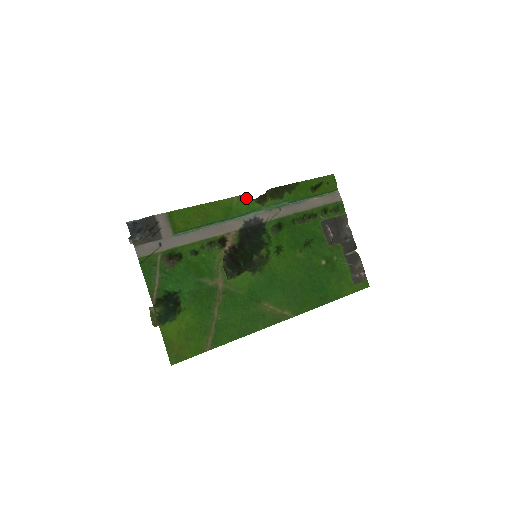
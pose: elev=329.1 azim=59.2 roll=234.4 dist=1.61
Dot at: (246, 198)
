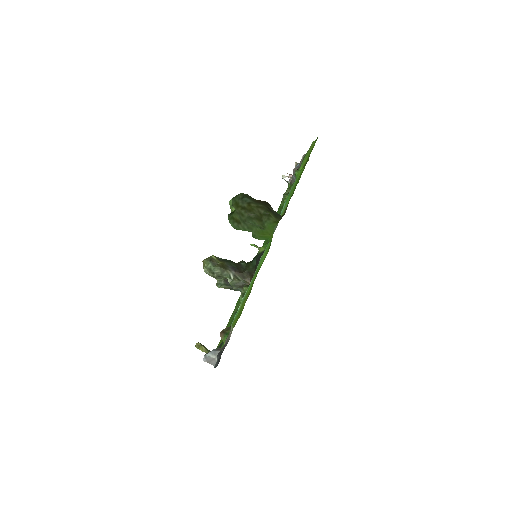
Dot at: occluded
